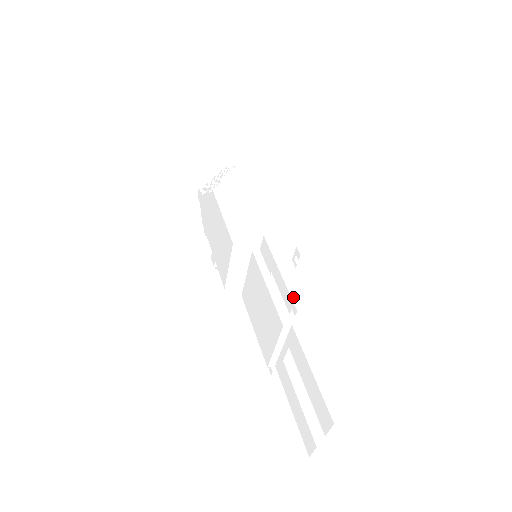
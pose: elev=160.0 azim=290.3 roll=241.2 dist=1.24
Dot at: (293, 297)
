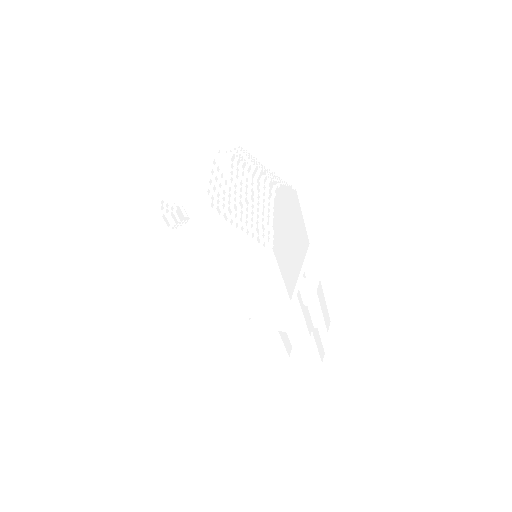
Dot at: (327, 326)
